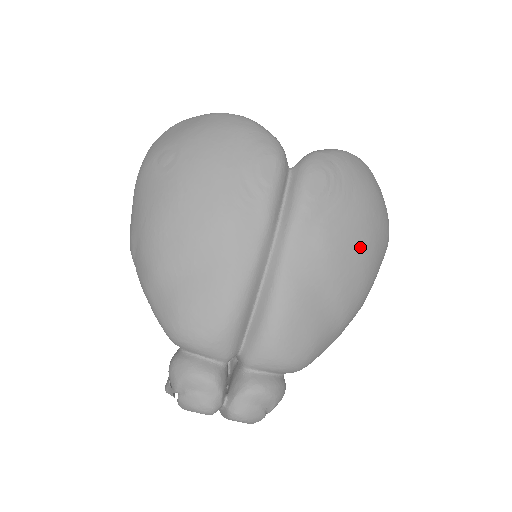
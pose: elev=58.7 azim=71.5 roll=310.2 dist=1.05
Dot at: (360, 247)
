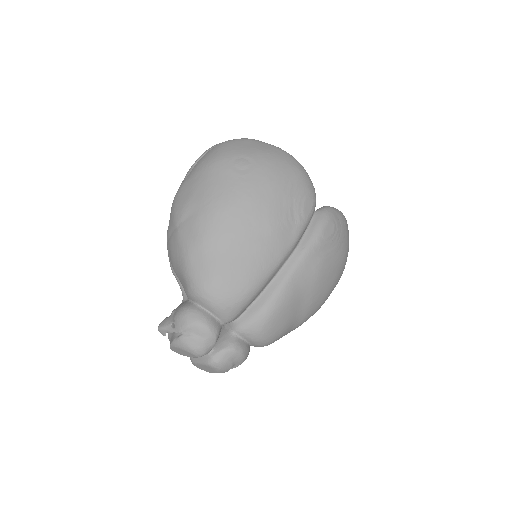
Dot at: (332, 281)
